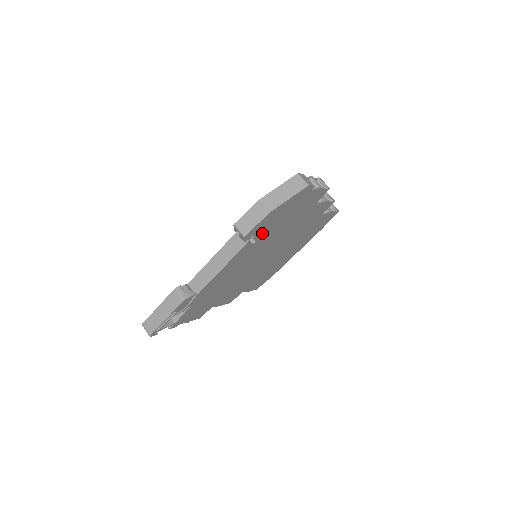
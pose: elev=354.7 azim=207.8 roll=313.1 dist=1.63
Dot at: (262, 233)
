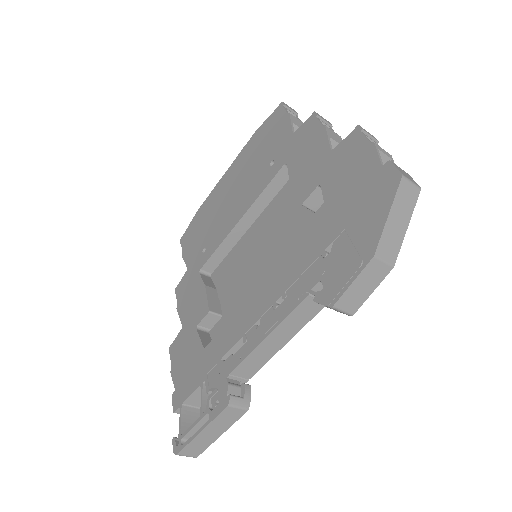
Dot at: occluded
